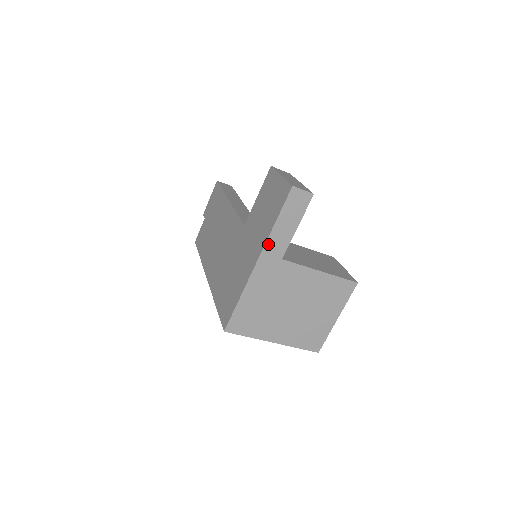
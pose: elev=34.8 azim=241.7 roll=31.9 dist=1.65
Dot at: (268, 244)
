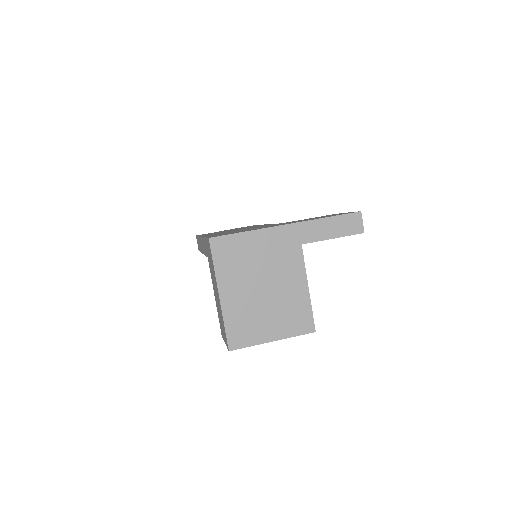
Dot at: (308, 223)
